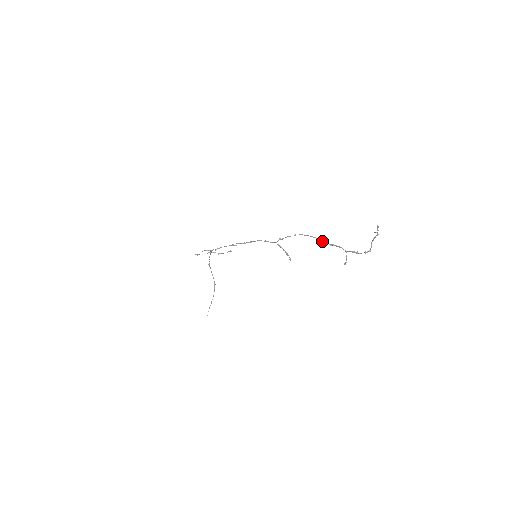
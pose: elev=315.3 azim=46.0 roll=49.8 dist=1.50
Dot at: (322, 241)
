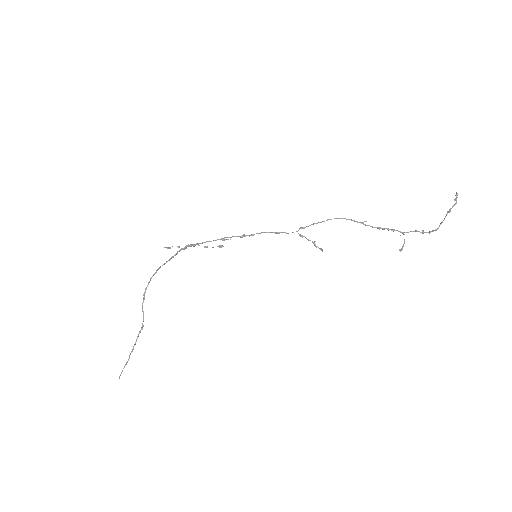
Dot at: occluded
